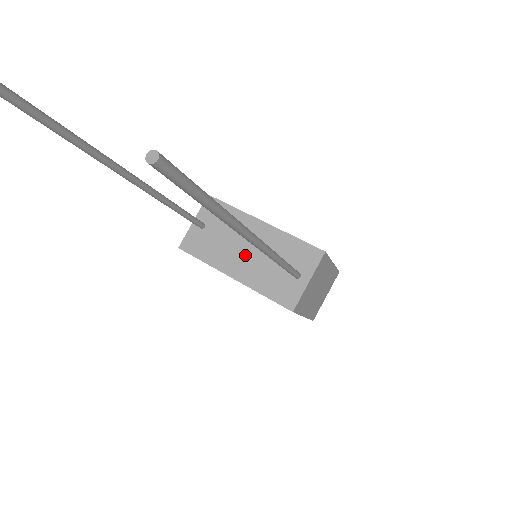
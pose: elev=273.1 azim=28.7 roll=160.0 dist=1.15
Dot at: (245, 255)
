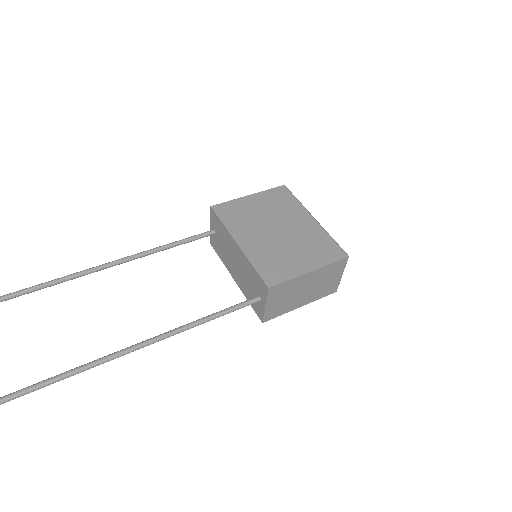
Dot at: (235, 266)
